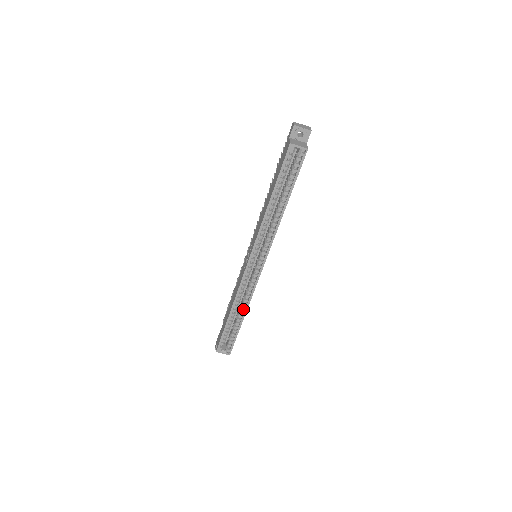
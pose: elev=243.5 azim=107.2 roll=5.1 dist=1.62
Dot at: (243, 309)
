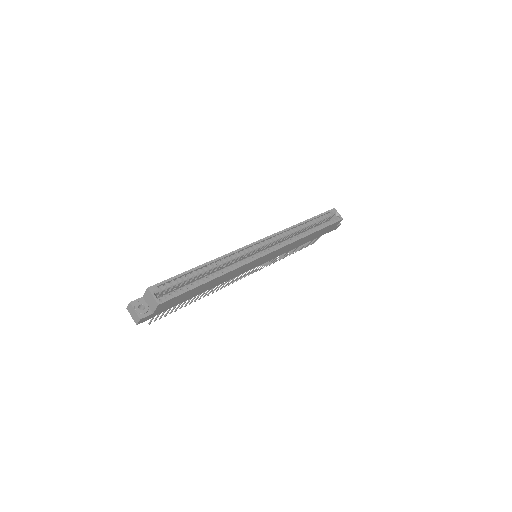
Dot at: (219, 272)
